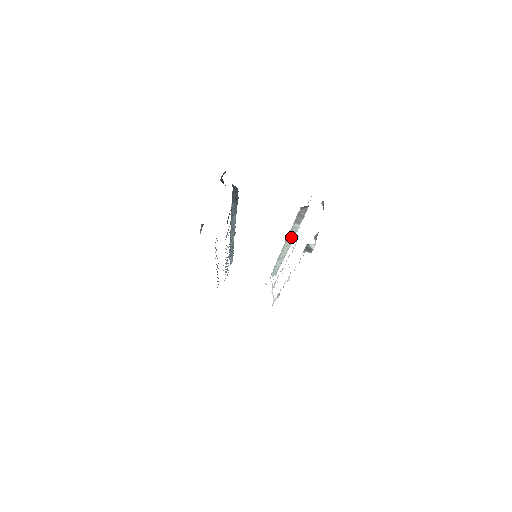
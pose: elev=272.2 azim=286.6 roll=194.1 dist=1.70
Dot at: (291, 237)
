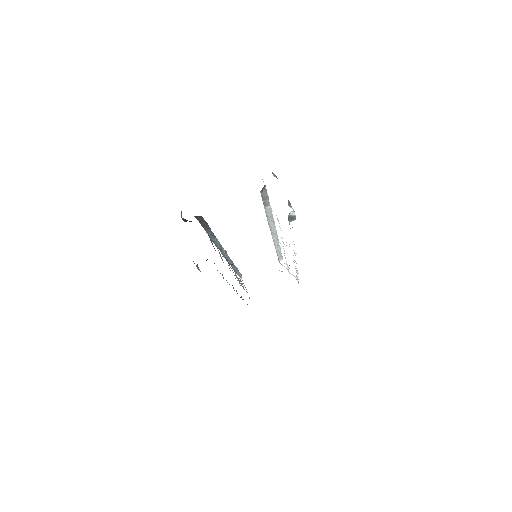
Dot at: (271, 220)
